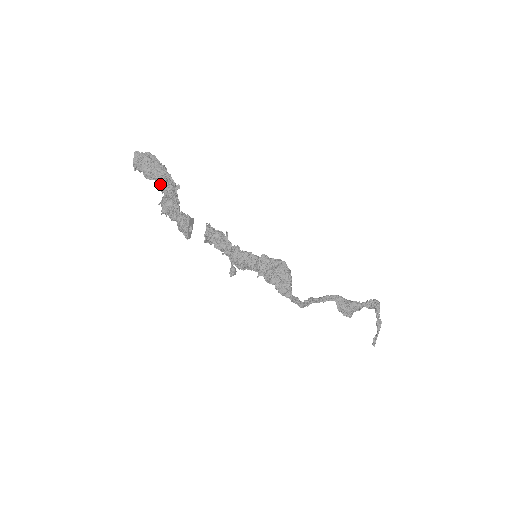
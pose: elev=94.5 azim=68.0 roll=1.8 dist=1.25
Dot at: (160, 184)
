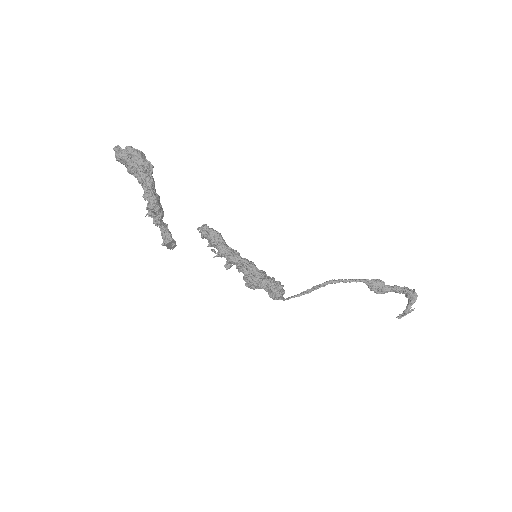
Dot at: occluded
